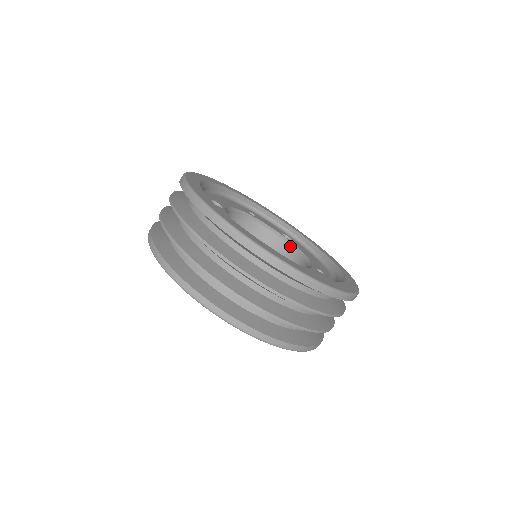
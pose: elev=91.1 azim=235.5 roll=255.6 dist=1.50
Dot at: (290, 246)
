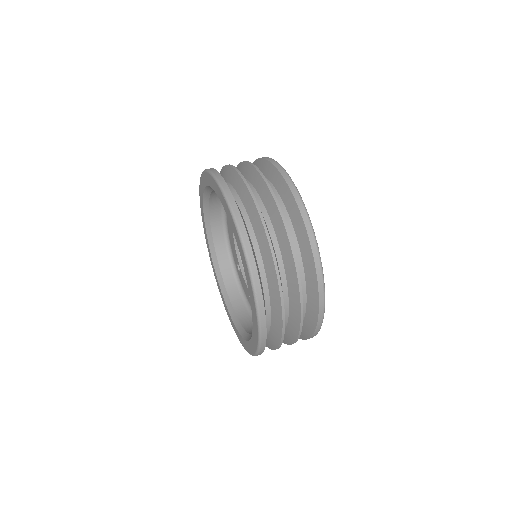
Dot at: occluded
